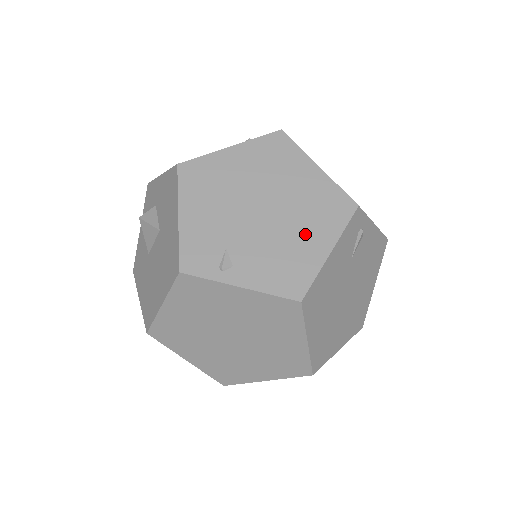
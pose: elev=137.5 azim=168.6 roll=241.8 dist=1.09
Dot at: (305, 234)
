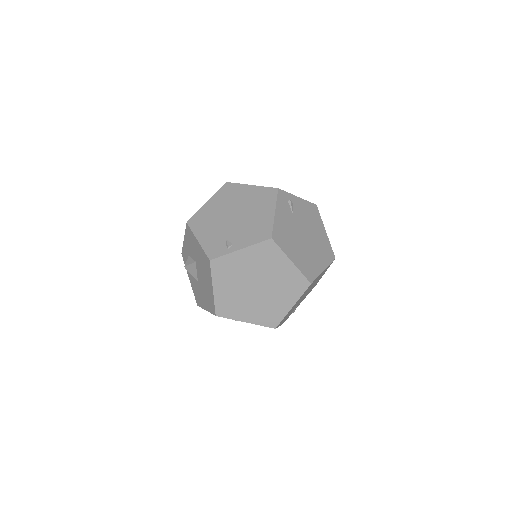
Dot at: (259, 213)
